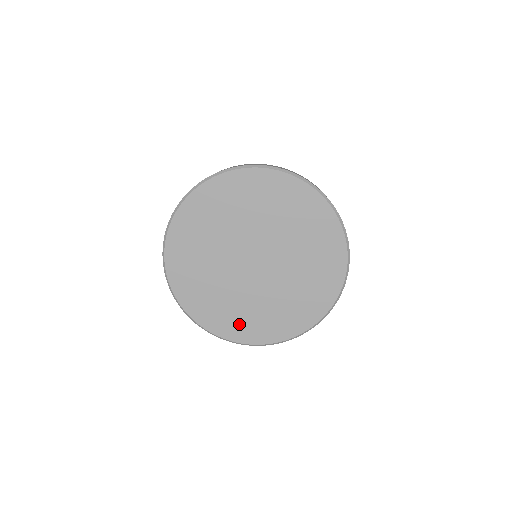
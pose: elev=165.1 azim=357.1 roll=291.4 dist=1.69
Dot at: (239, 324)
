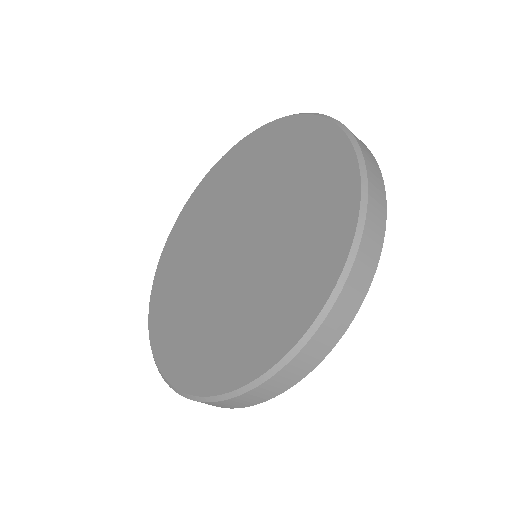
Dot at: (210, 357)
